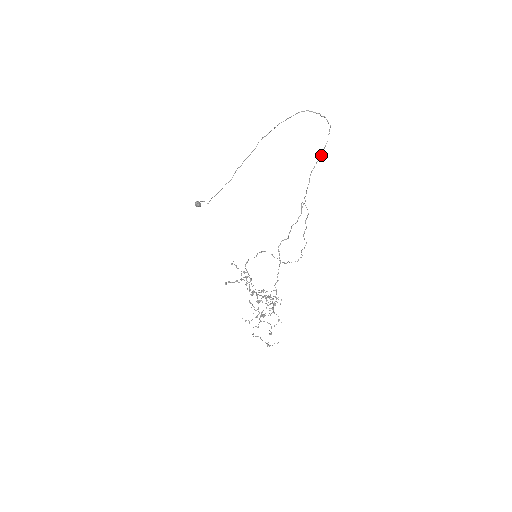
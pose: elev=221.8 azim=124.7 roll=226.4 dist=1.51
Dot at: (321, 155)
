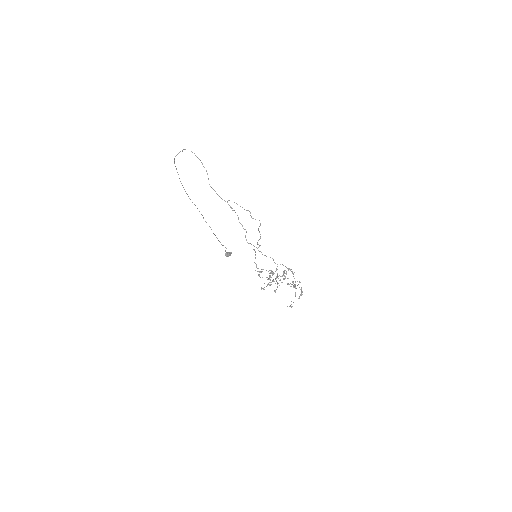
Dot at: occluded
